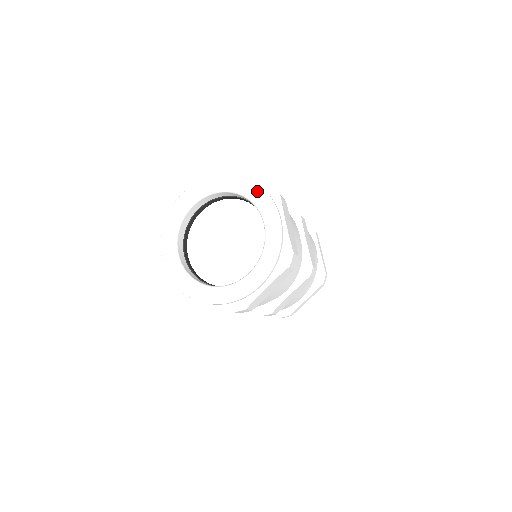
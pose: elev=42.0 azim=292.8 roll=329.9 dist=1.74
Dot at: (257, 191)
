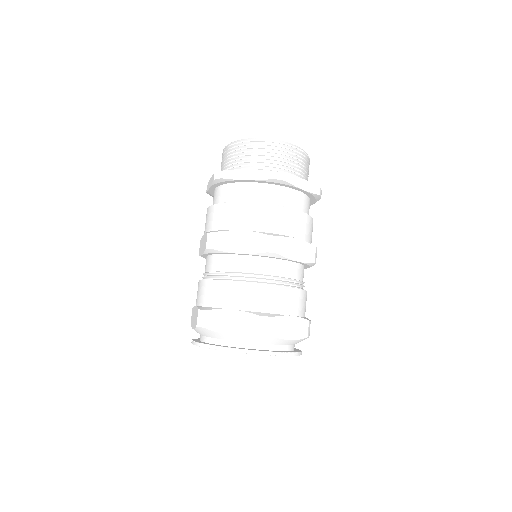
Dot at: occluded
